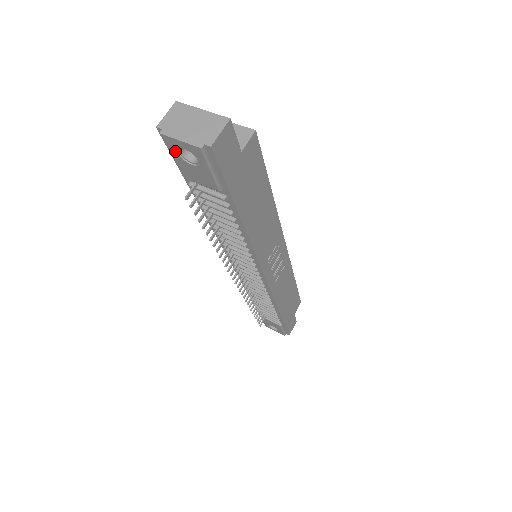
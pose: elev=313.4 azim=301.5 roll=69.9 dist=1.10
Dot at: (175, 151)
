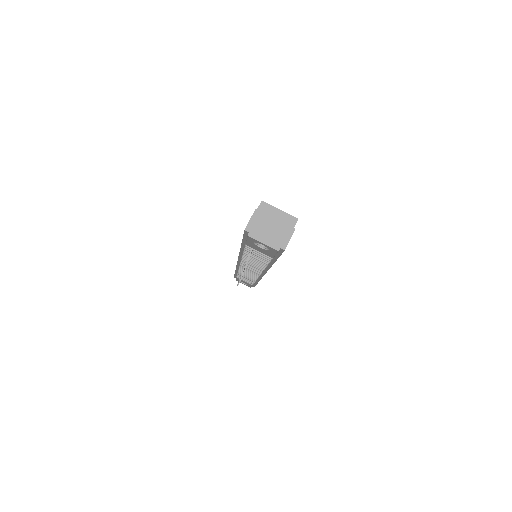
Dot at: (253, 241)
